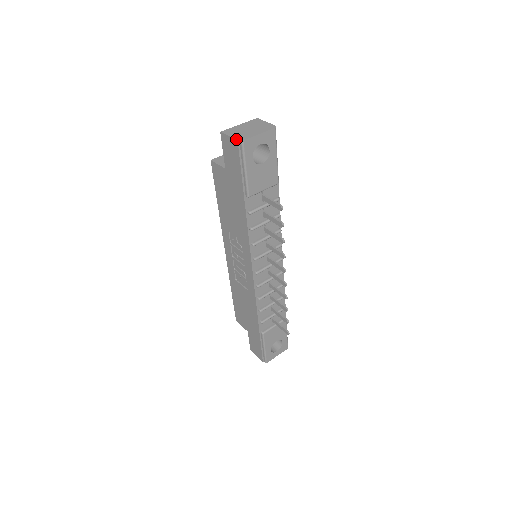
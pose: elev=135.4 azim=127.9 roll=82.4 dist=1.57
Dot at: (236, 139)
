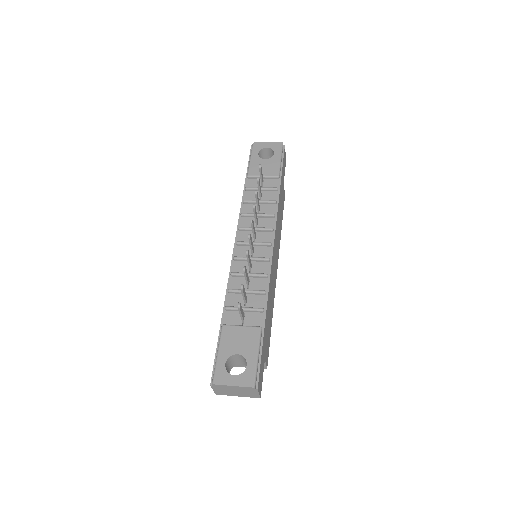
Dot at: occluded
